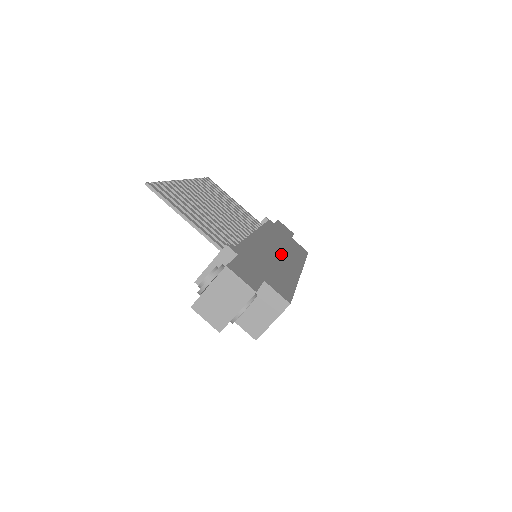
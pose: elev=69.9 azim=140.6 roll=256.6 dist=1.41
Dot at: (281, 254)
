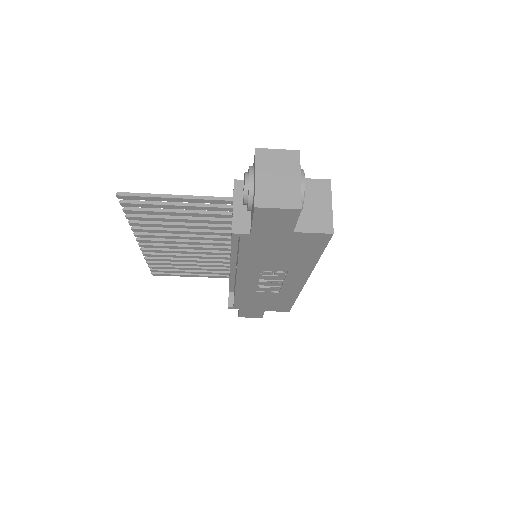
Dot at: occluded
